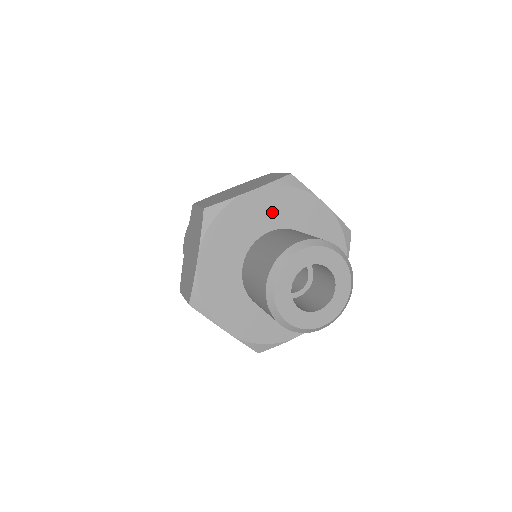
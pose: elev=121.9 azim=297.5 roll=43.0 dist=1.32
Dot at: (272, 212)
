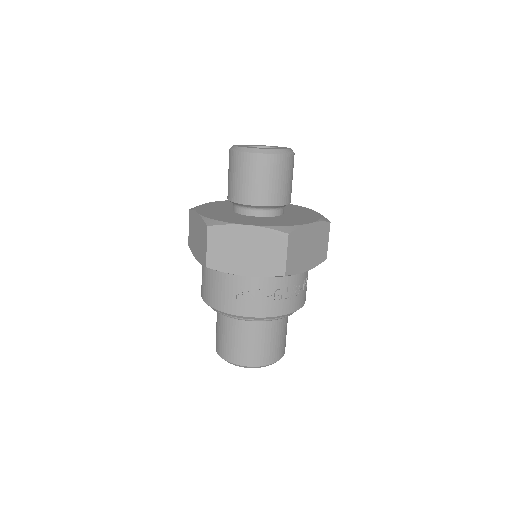
Dot at: occluded
